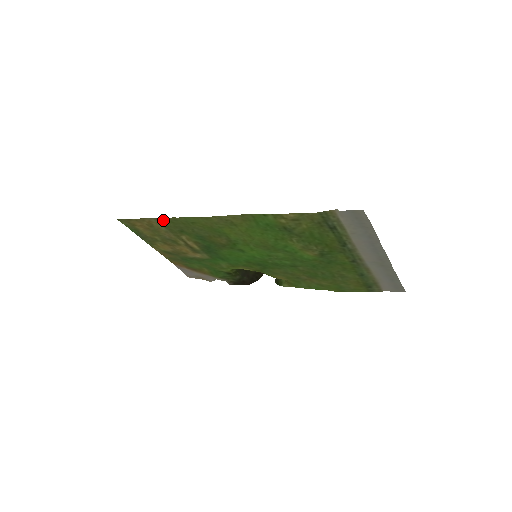
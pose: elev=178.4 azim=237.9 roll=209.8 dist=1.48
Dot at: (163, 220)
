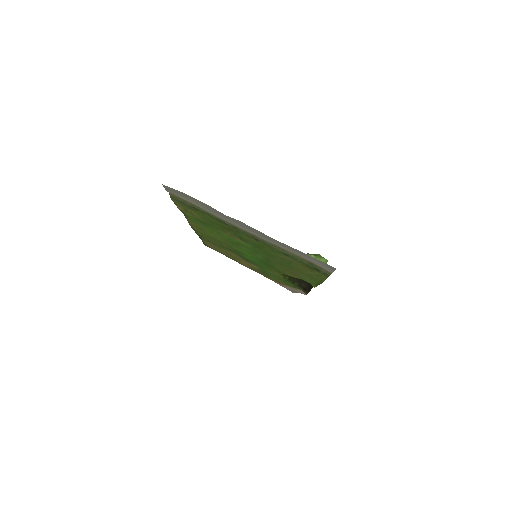
Dot at: (202, 238)
